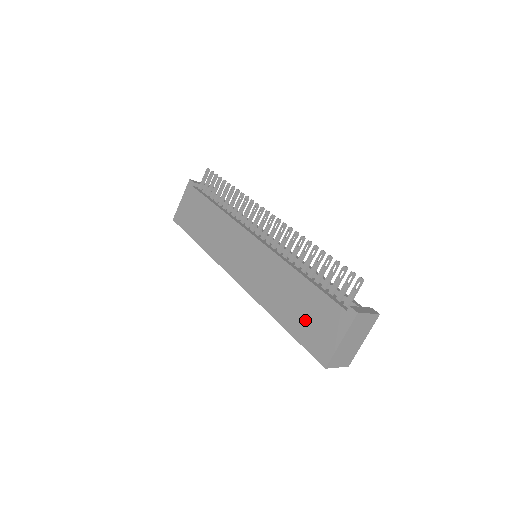
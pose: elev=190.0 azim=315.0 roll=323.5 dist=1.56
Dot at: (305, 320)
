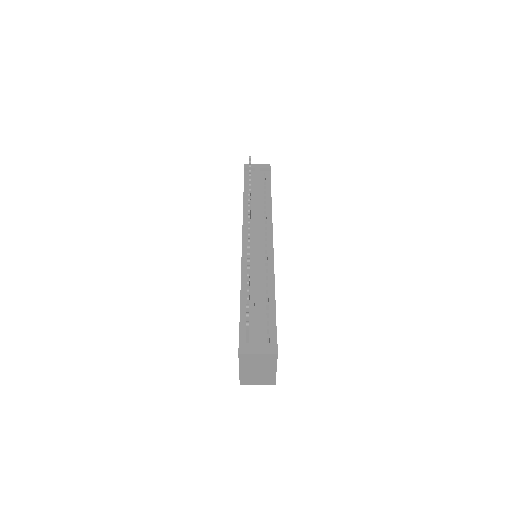
Dot at: occluded
